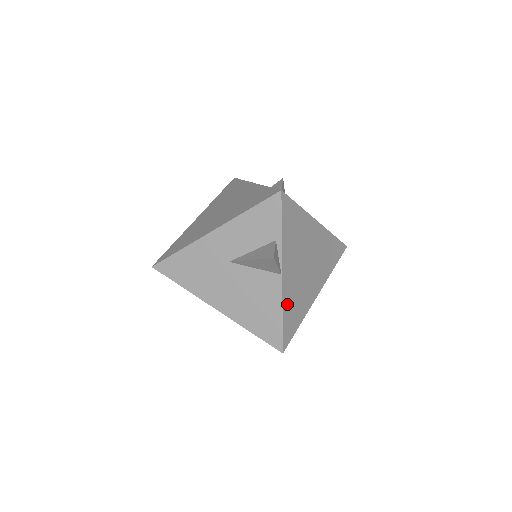
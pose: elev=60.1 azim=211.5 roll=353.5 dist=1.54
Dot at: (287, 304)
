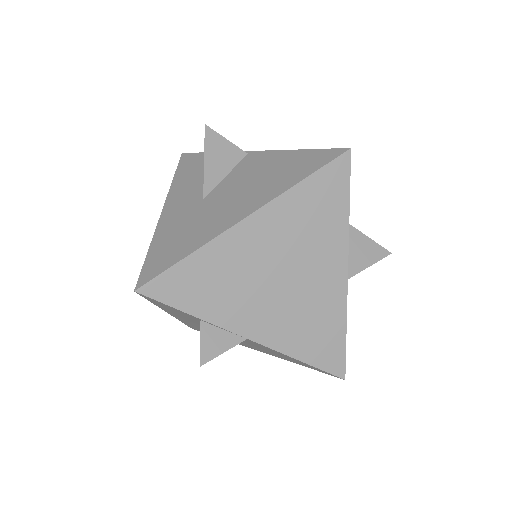
Dot at: (294, 345)
